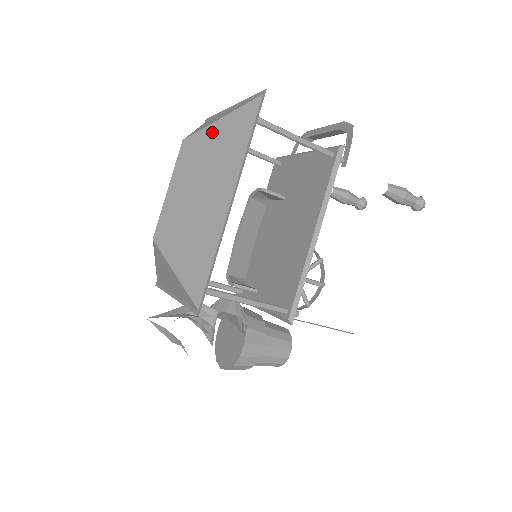
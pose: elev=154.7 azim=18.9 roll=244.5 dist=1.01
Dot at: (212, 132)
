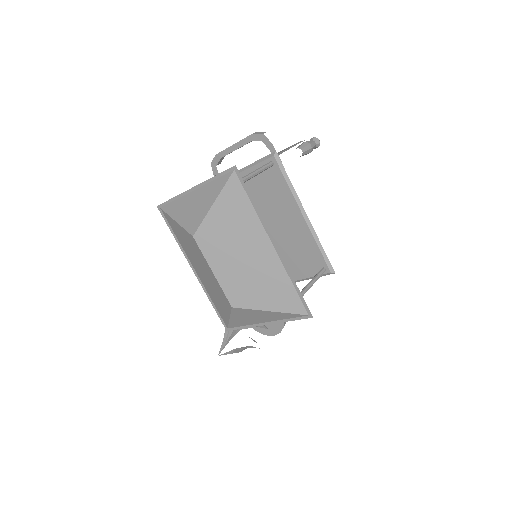
Dot at: (215, 216)
